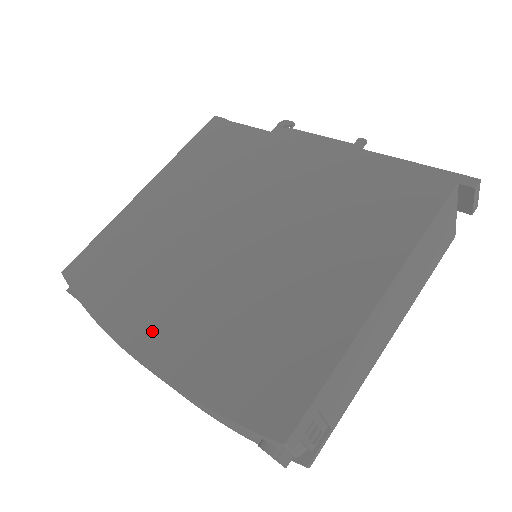
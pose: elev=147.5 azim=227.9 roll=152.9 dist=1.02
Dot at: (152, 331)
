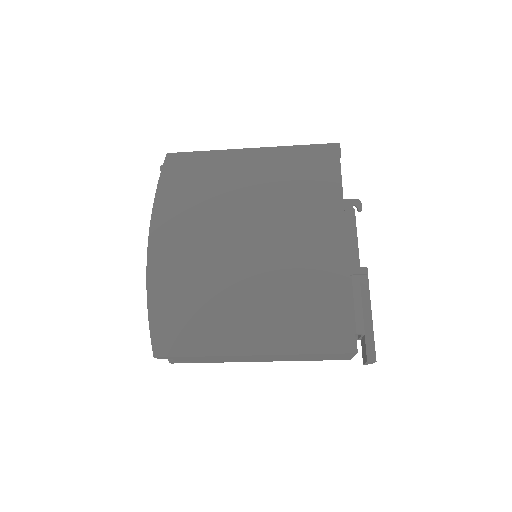
Dot at: (166, 245)
